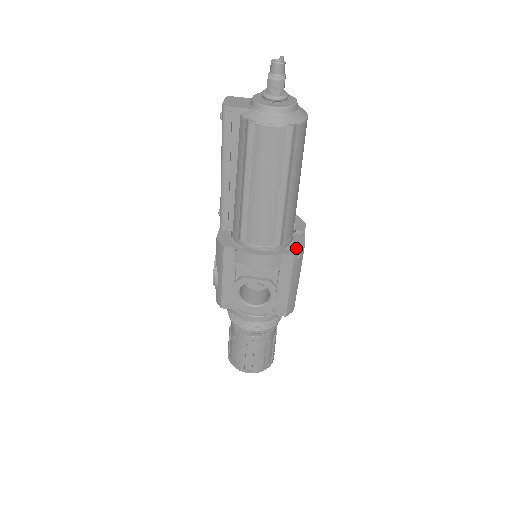
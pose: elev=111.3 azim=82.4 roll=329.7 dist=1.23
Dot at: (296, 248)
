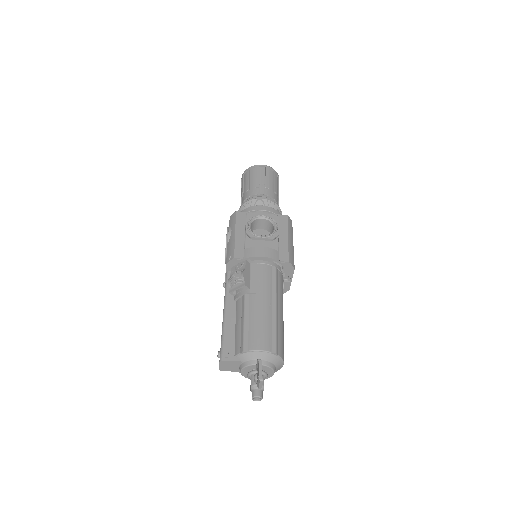
Dot at: (283, 290)
